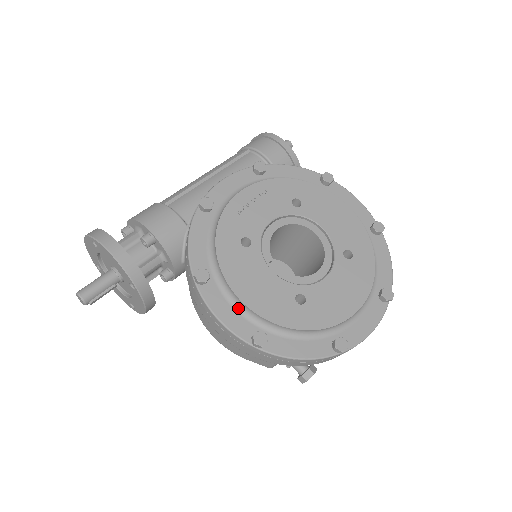
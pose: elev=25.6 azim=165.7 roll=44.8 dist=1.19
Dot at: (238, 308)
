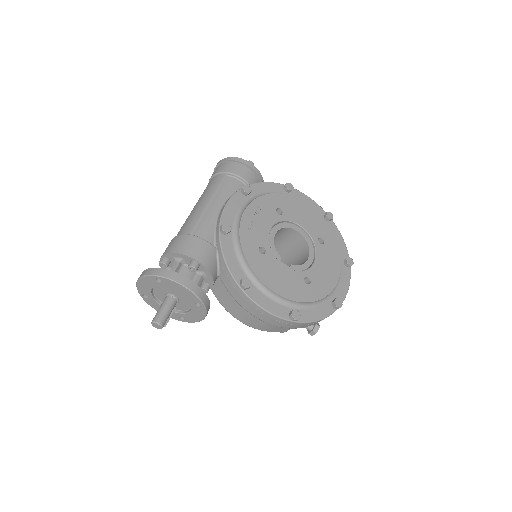
Dot at: (274, 299)
